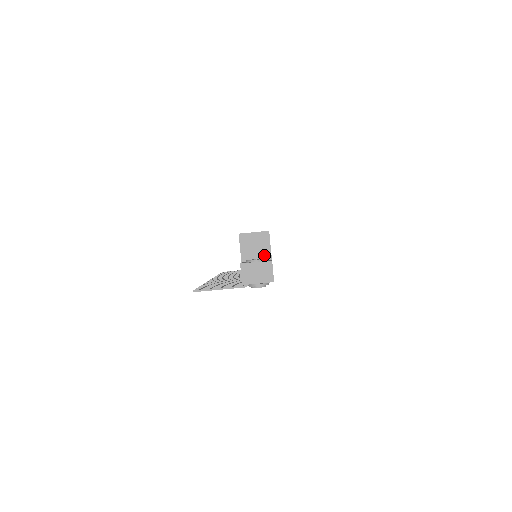
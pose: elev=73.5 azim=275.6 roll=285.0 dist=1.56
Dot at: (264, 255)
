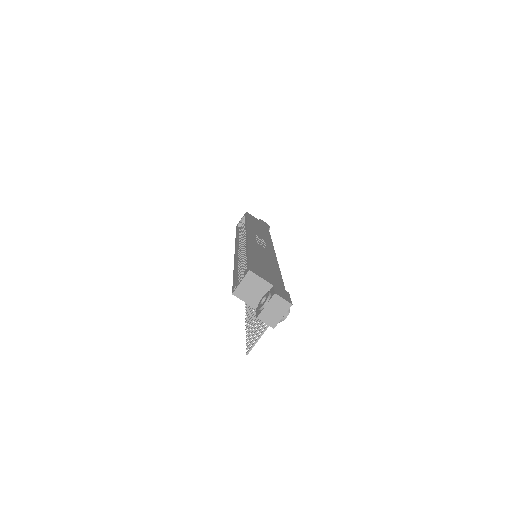
Dot at: (265, 288)
